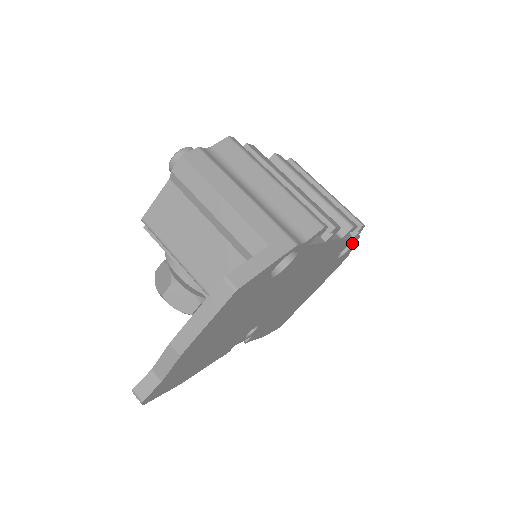
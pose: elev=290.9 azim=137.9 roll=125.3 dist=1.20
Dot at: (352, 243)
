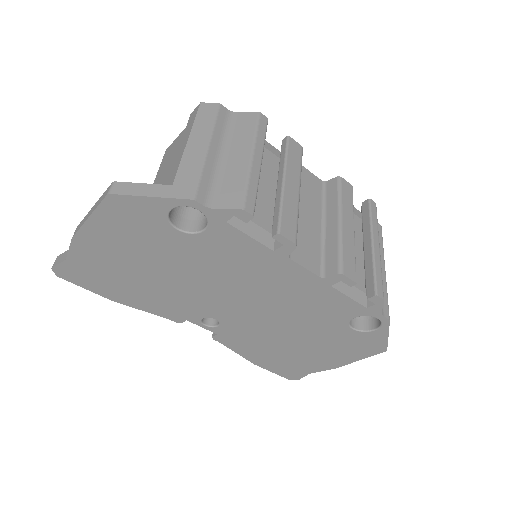
Dot at: (380, 324)
